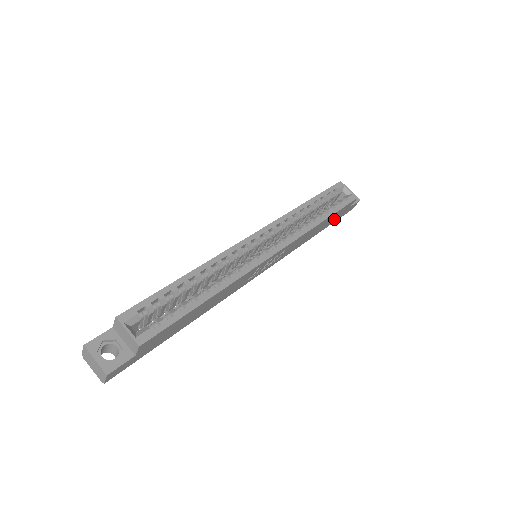
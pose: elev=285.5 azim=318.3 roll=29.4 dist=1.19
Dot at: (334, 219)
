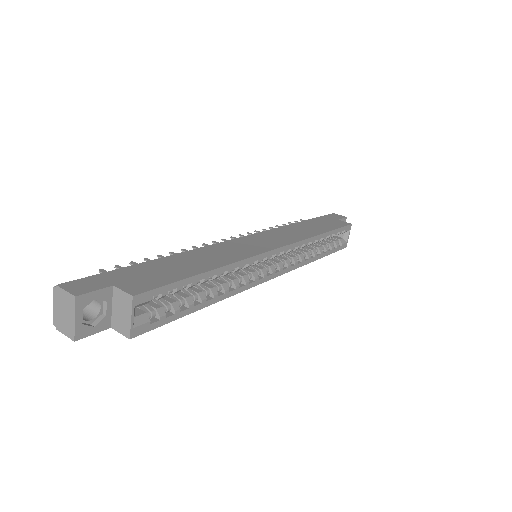
Dot at: occluded
